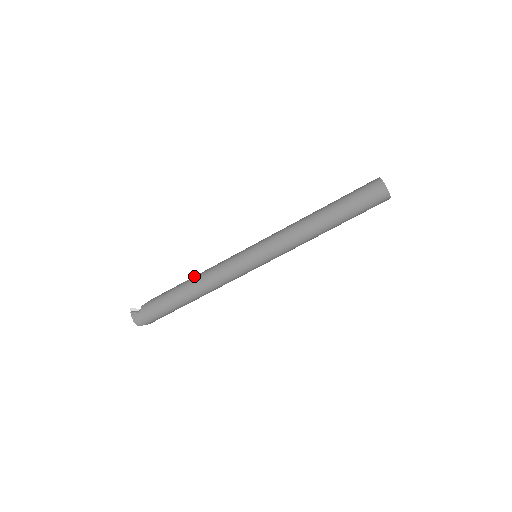
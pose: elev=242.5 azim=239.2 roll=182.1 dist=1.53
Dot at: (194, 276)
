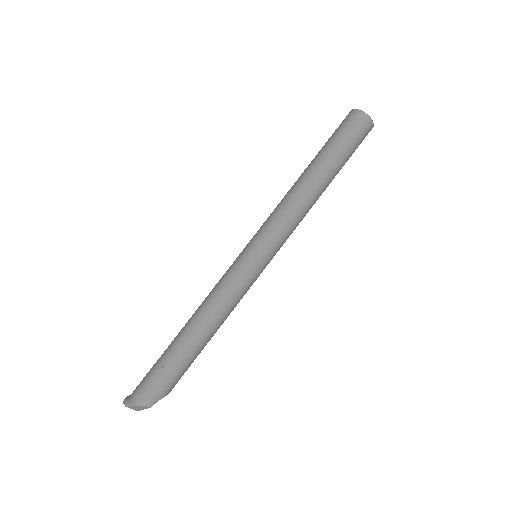
Dot at: occluded
